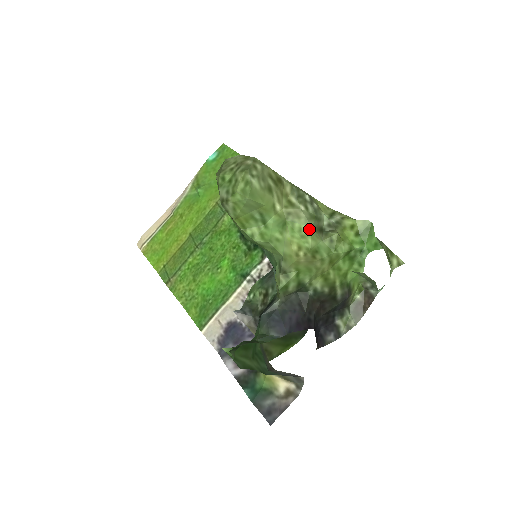
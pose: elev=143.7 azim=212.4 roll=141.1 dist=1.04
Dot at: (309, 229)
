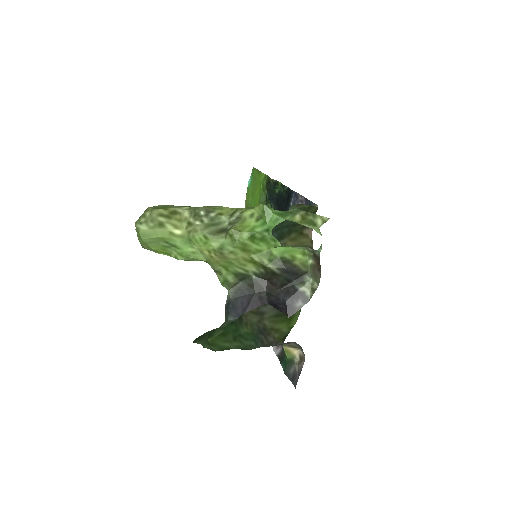
Dot at: (206, 236)
